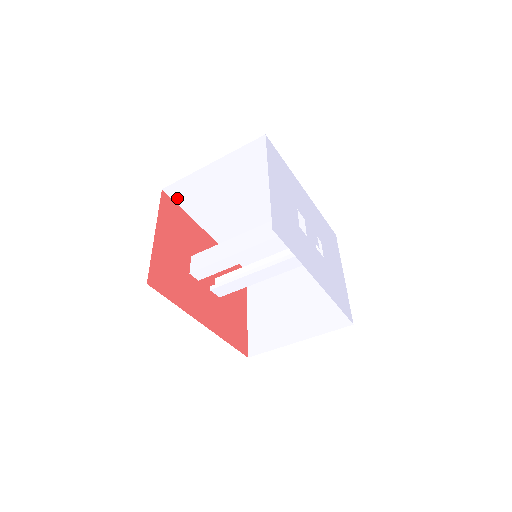
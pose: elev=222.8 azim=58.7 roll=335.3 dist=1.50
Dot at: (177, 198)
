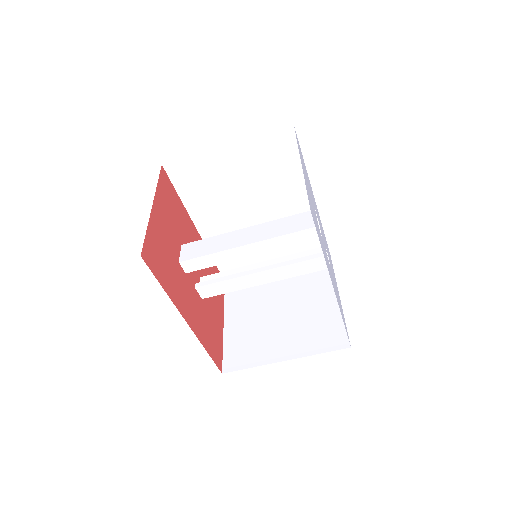
Dot at: (175, 179)
